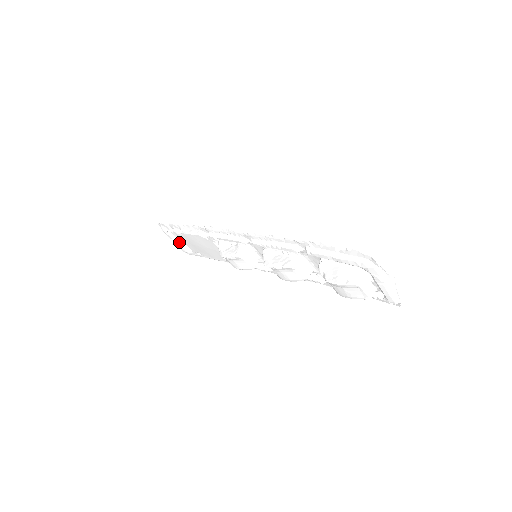
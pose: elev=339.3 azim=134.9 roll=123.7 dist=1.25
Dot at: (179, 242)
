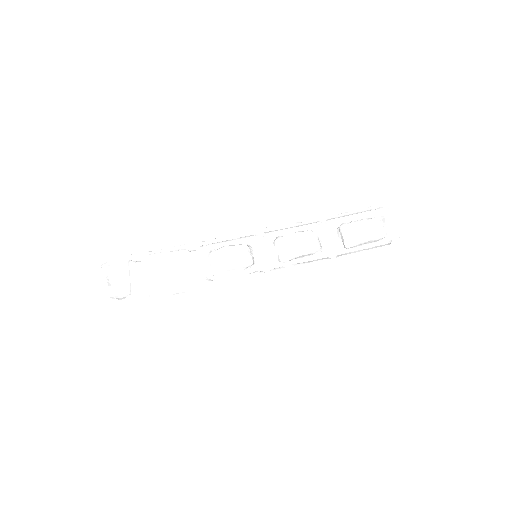
Dot at: (112, 287)
